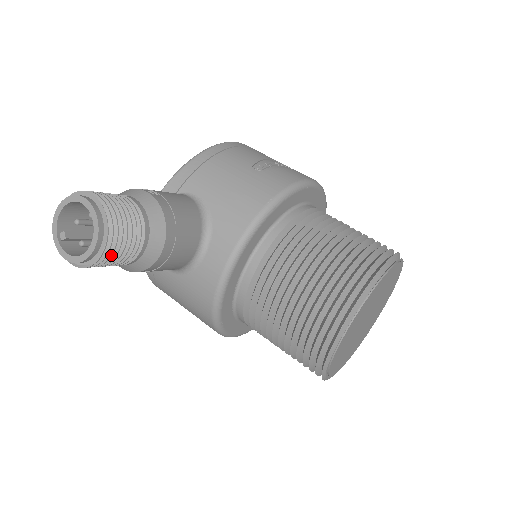
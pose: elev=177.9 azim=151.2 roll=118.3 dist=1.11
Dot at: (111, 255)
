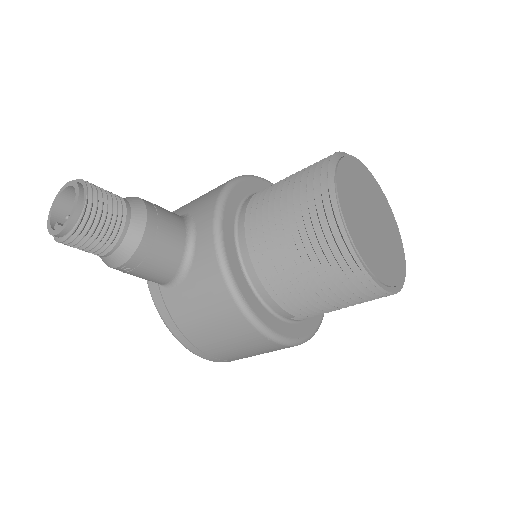
Dot at: (96, 209)
